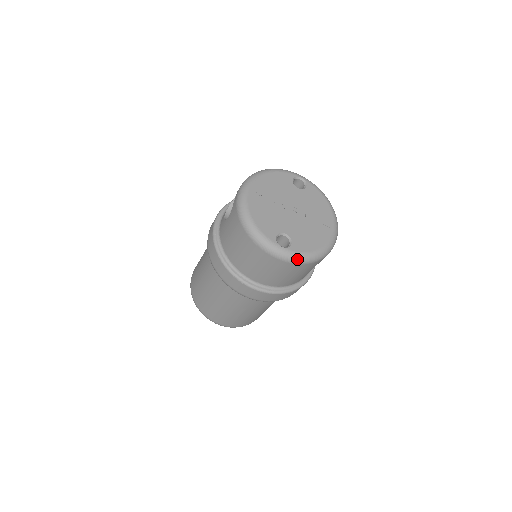
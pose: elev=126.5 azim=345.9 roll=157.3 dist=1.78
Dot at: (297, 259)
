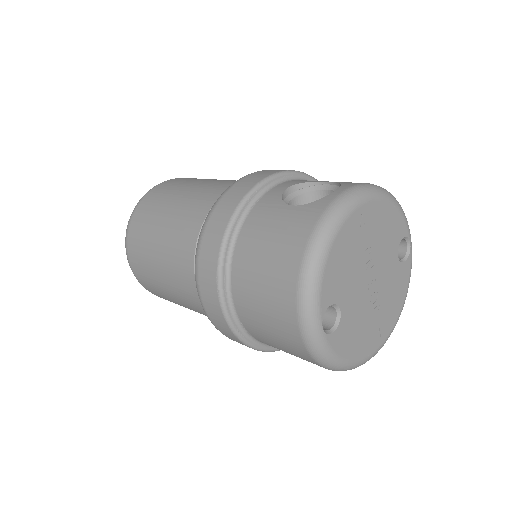
Dot at: (321, 356)
